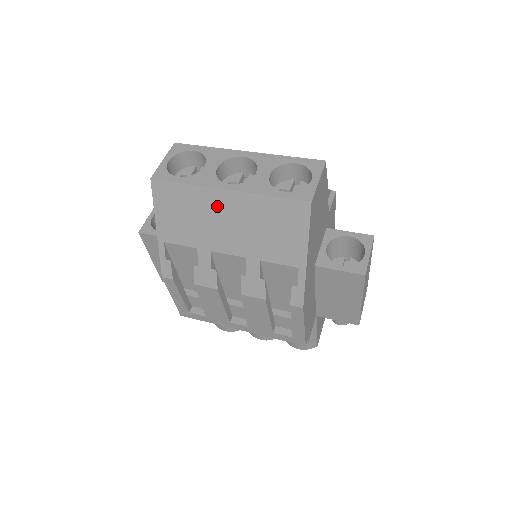
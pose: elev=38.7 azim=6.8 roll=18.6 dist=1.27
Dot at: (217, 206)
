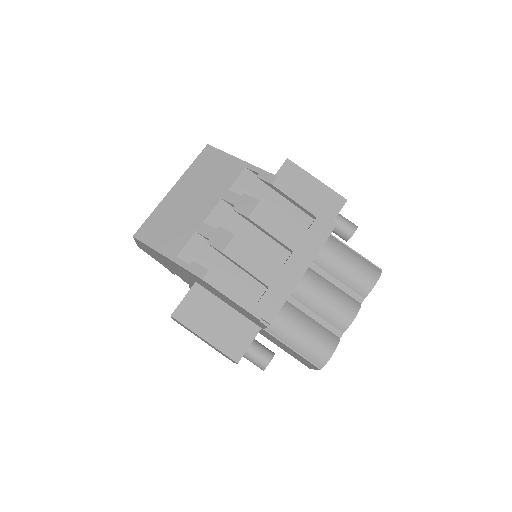
Dot at: (177, 200)
